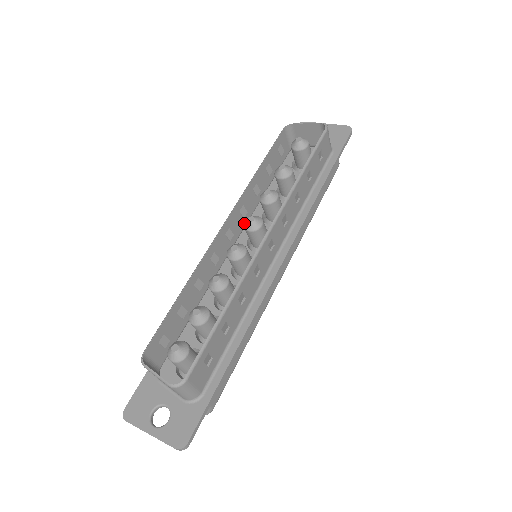
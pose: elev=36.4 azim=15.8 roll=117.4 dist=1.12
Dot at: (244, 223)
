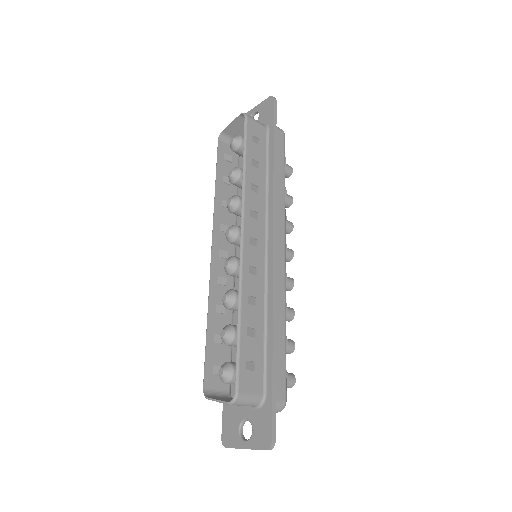
Dot at: (226, 238)
